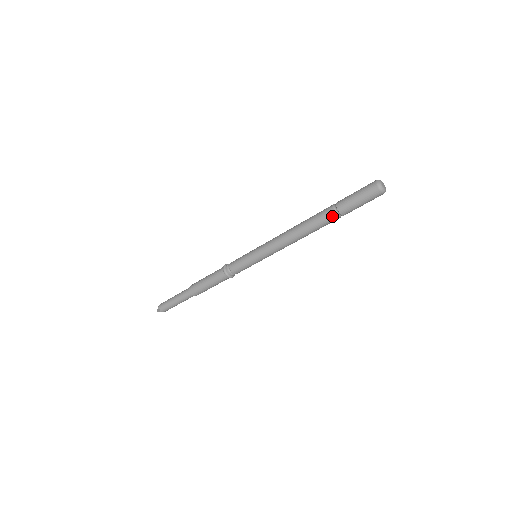
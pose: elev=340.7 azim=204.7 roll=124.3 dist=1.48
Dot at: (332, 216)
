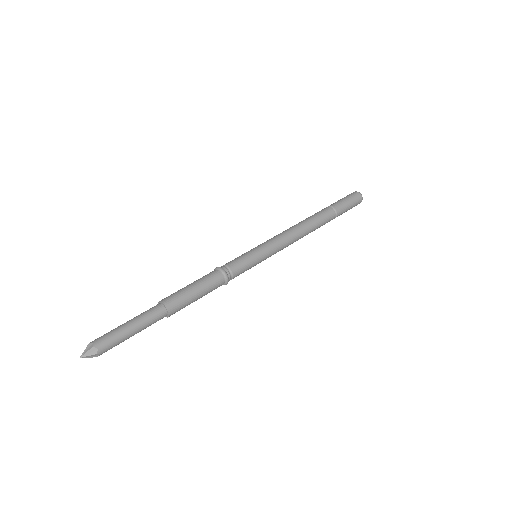
Dot at: (332, 215)
